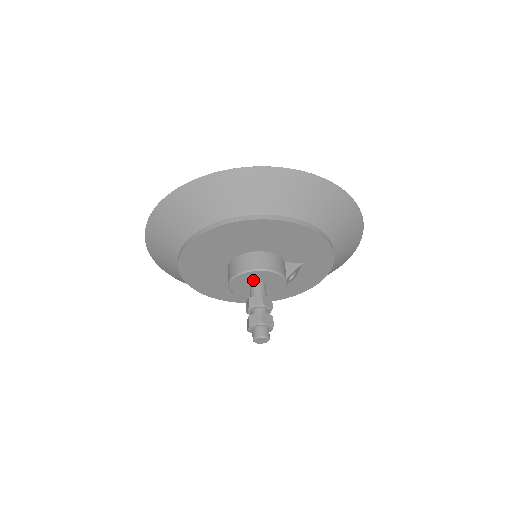
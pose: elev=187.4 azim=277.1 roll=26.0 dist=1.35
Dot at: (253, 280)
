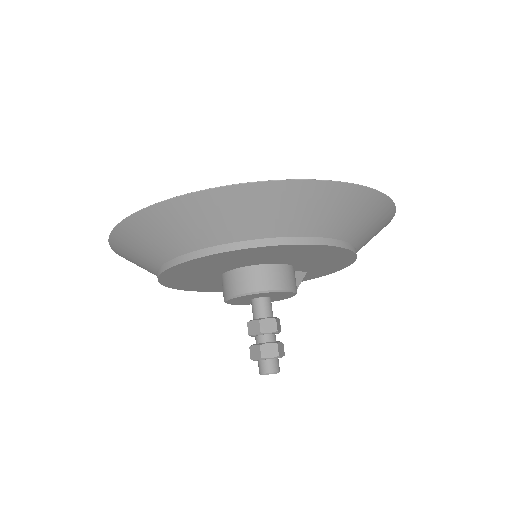
Dot at: (263, 296)
